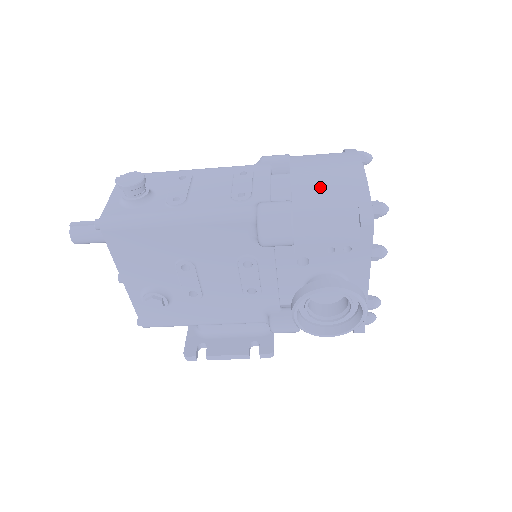
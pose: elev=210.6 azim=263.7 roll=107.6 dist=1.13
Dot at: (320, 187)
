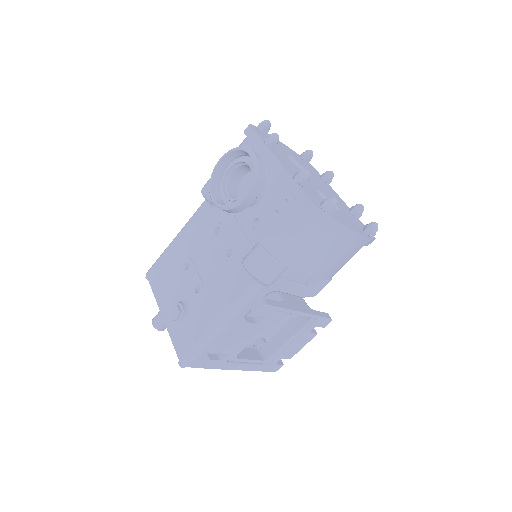
Dot at: occluded
